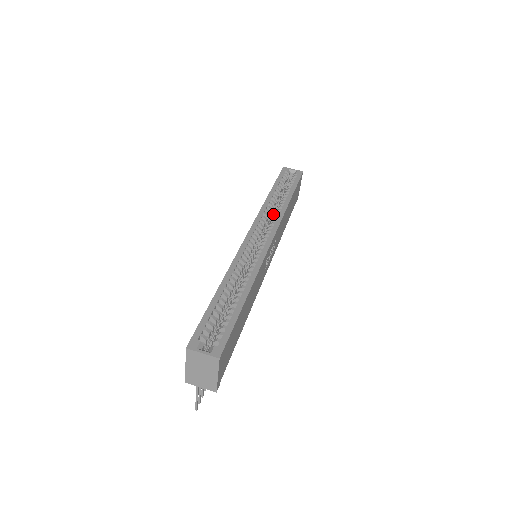
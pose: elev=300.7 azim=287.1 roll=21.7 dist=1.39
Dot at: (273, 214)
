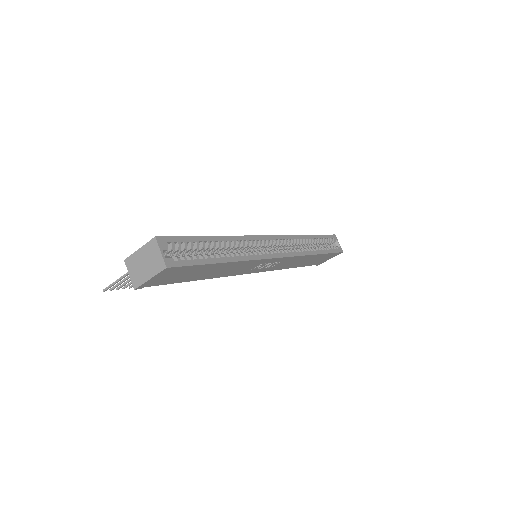
Dot at: occluded
